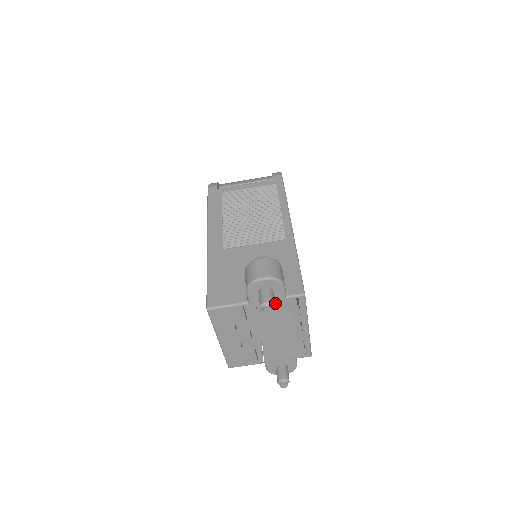
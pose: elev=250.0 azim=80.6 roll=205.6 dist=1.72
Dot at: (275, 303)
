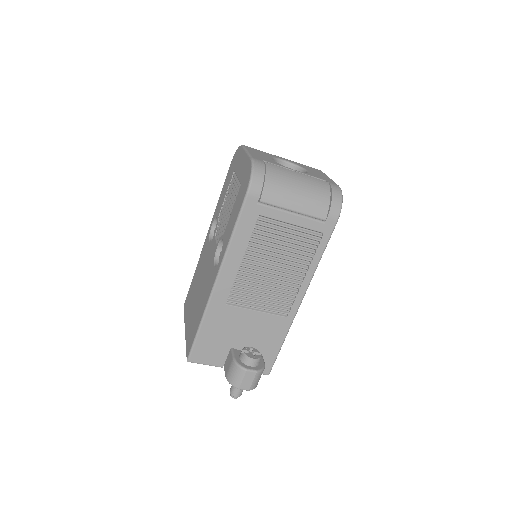
Dot at: occluded
